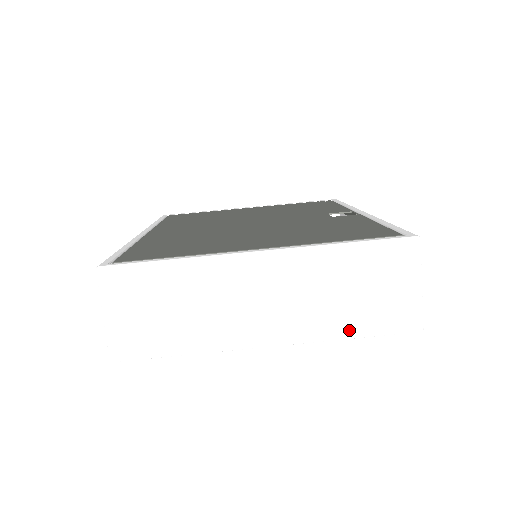
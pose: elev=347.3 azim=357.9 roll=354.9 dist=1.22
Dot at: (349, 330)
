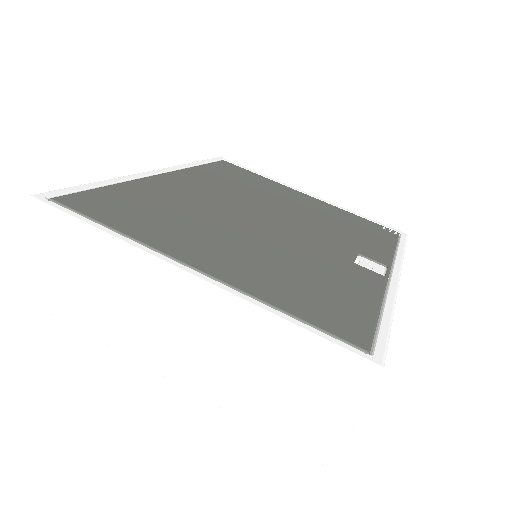
Dot at: (248, 413)
